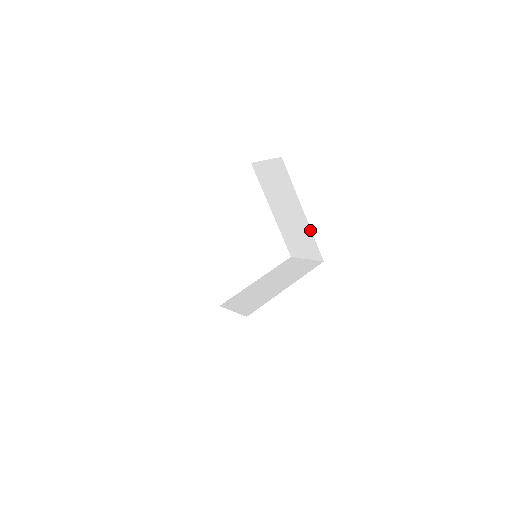
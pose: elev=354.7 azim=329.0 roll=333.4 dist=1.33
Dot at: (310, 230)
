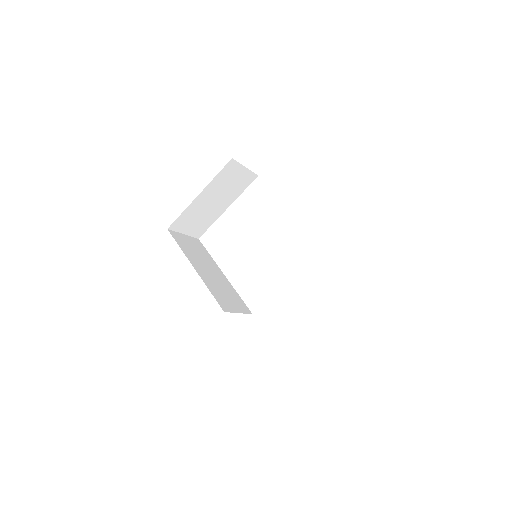
Dot at: occluded
